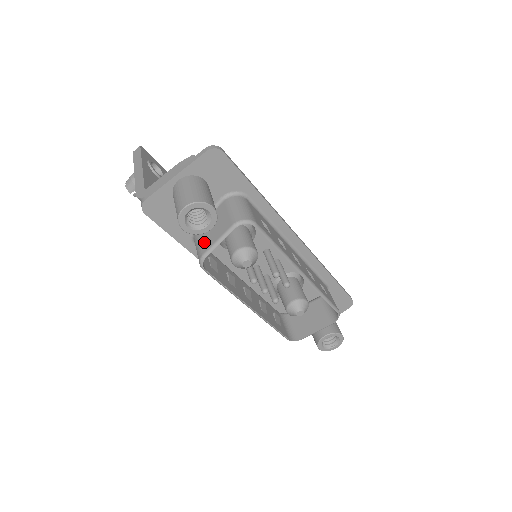
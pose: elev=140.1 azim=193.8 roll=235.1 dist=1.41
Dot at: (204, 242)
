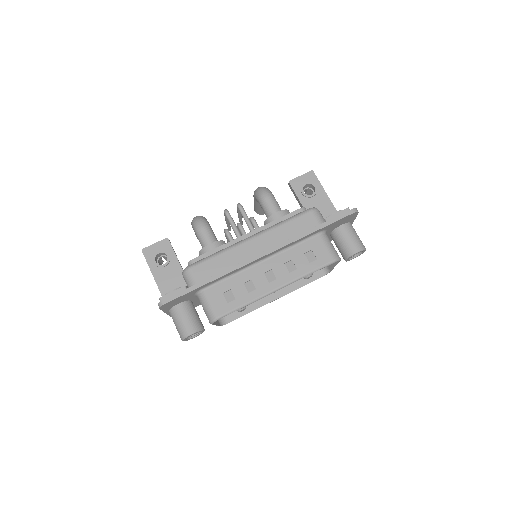
Dot at: occluded
